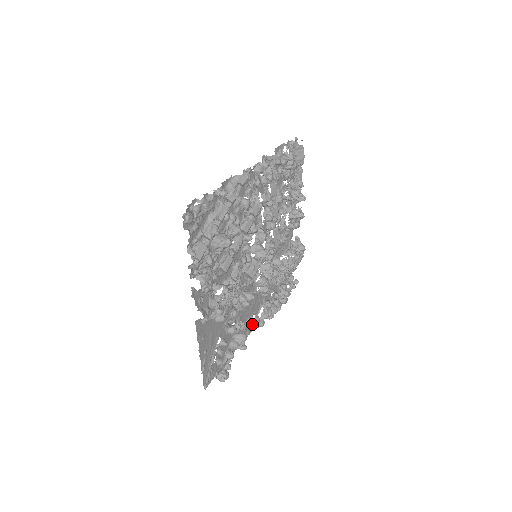
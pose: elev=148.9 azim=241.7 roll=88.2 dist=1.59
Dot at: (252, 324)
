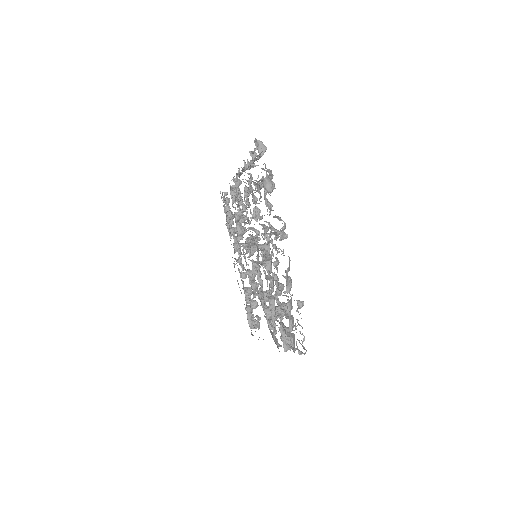
Dot at: (246, 276)
